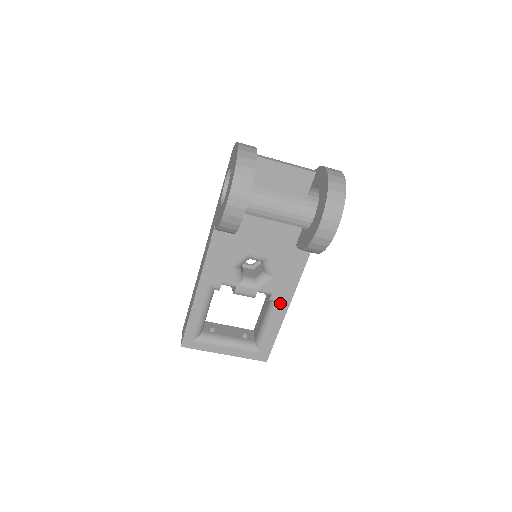
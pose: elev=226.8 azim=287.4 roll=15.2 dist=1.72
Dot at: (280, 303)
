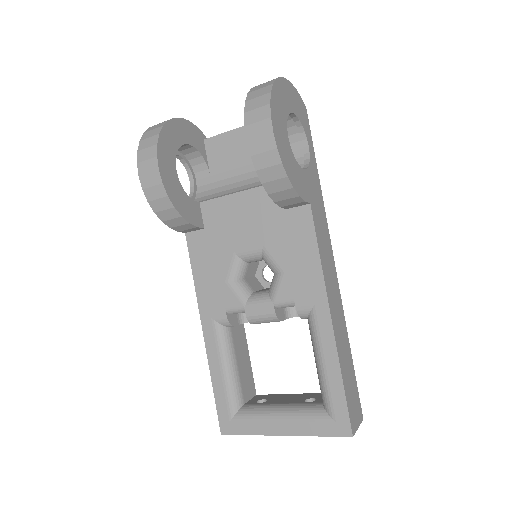
Dot at: (314, 313)
